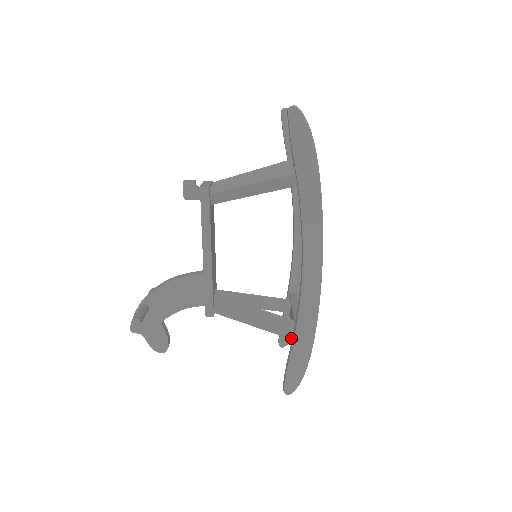
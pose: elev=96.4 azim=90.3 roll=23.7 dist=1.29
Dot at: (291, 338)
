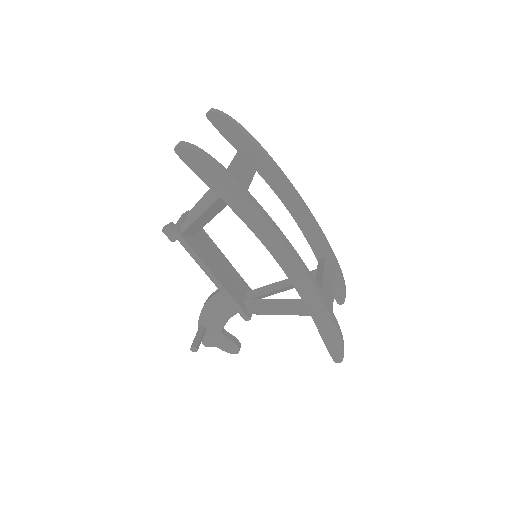
Dot at: occluded
